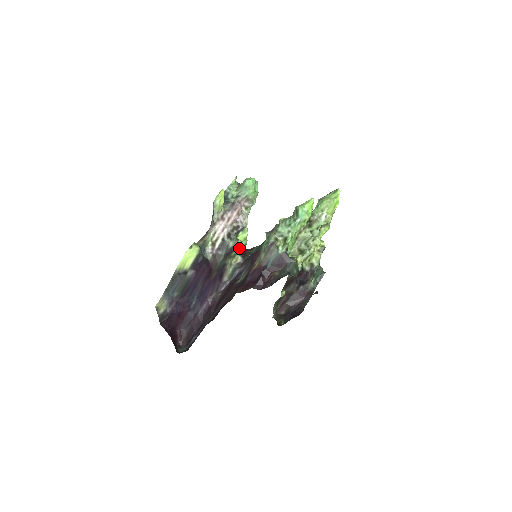
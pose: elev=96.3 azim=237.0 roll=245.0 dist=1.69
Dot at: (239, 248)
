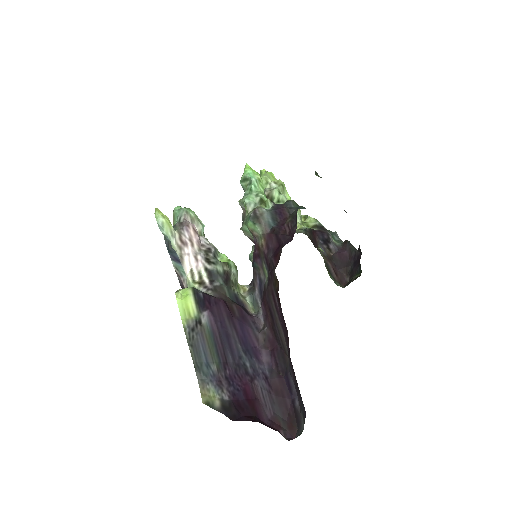
Dot at: (232, 271)
